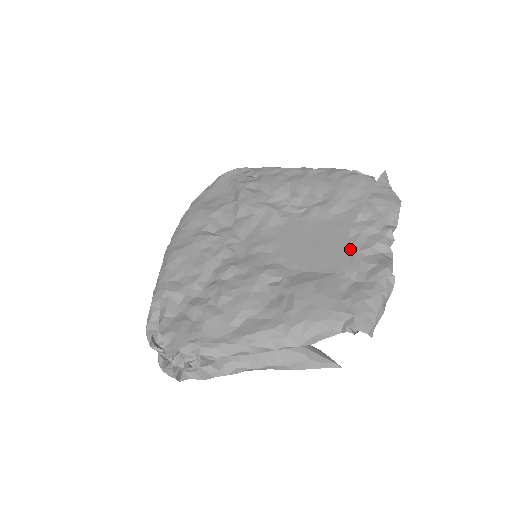
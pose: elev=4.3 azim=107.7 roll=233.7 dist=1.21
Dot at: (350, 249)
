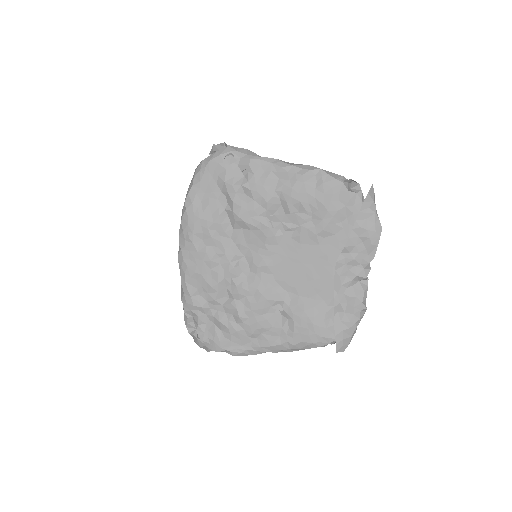
Dot at: (335, 282)
